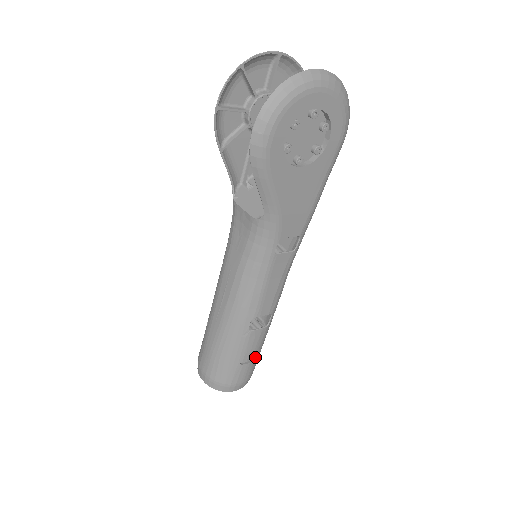
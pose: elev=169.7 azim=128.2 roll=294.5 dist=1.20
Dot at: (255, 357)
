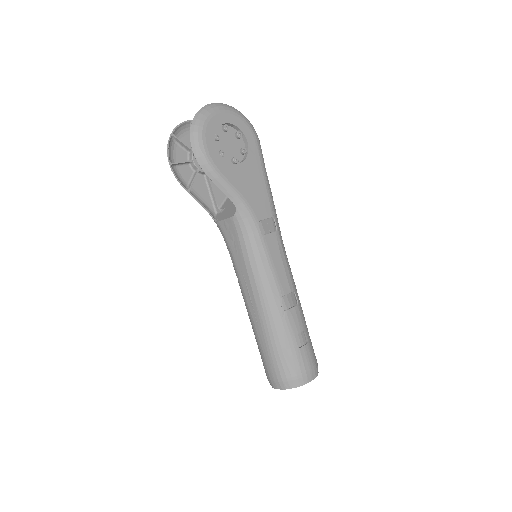
Dot at: (307, 340)
